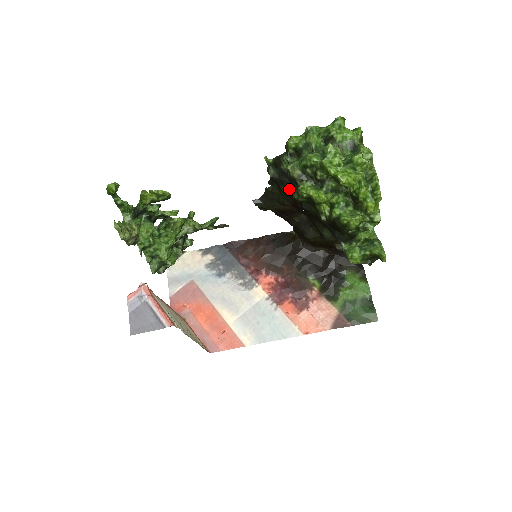
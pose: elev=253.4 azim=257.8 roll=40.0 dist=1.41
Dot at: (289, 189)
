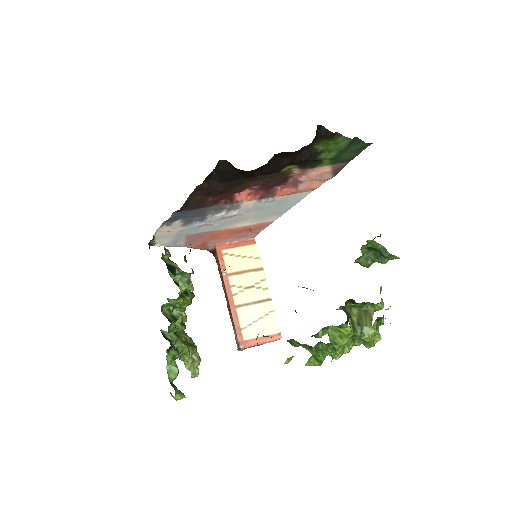
Dot at: occluded
